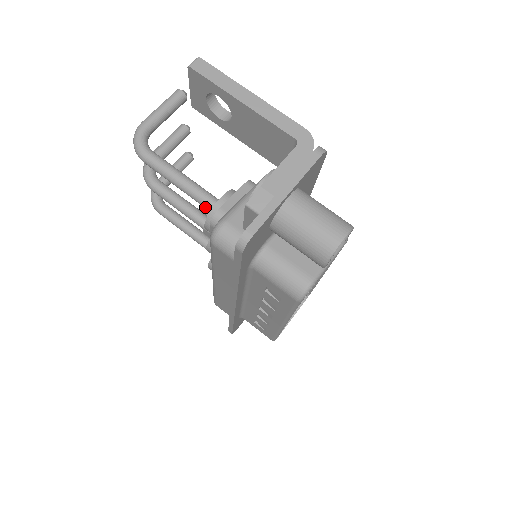
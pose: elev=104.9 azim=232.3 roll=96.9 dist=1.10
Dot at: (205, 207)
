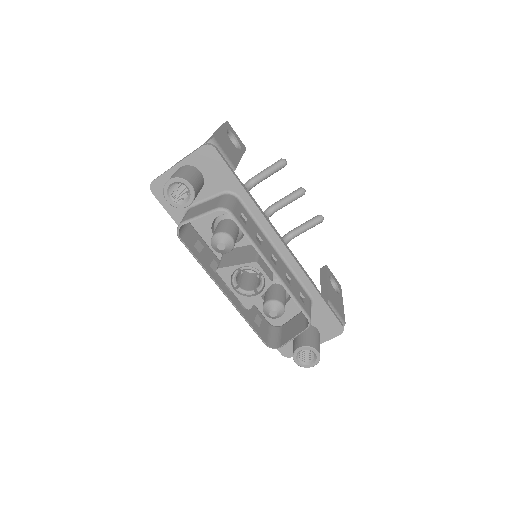
Dot at: occluded
